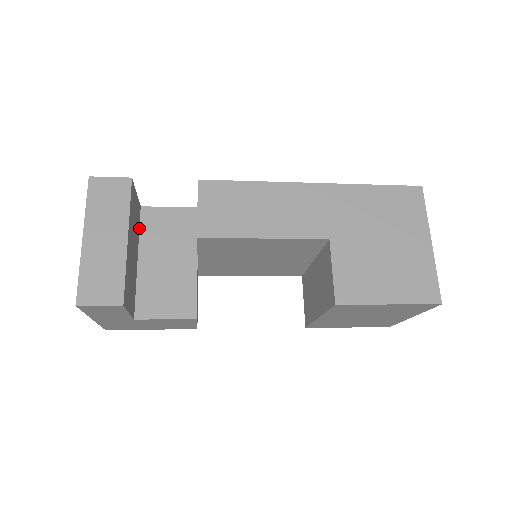
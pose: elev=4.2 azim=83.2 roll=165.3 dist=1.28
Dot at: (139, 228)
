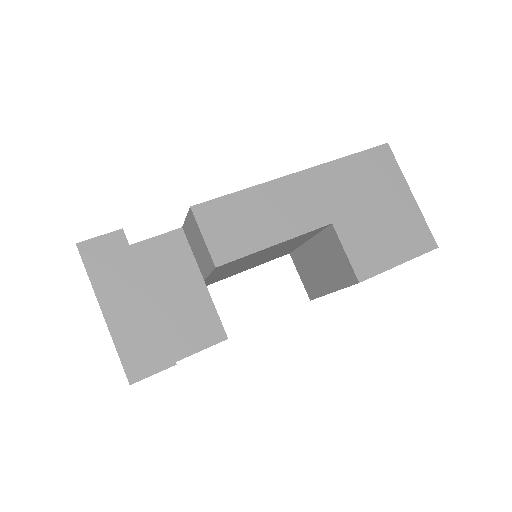
Dot at: occluded
